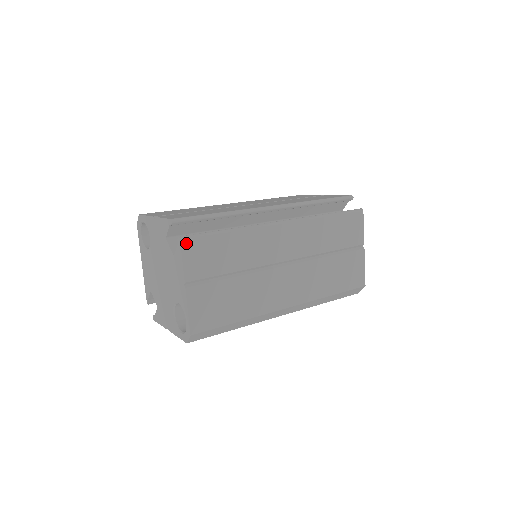
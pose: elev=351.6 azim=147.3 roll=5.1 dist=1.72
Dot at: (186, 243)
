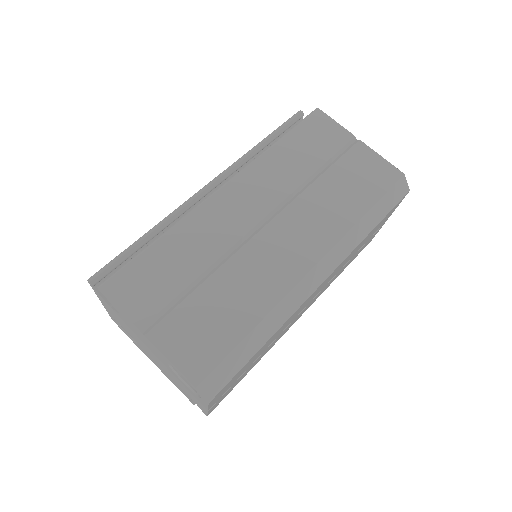
Dot at: (109, 287)
